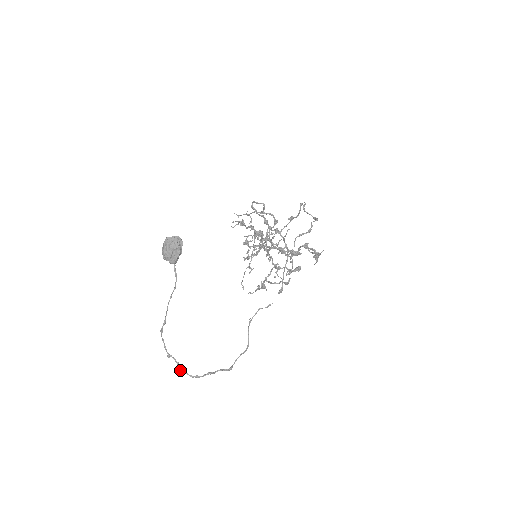
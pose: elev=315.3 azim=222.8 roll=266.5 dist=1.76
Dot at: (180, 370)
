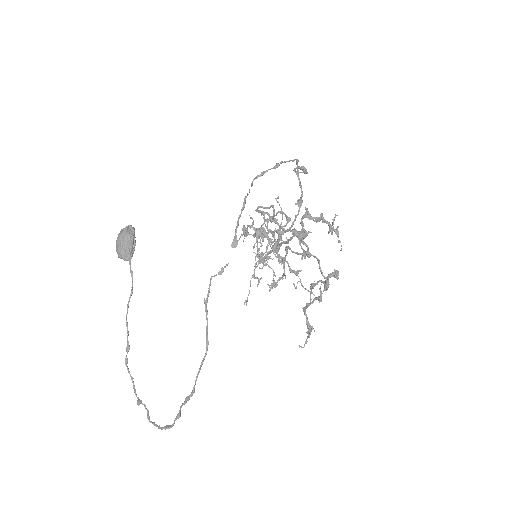
Dot at: occluded
